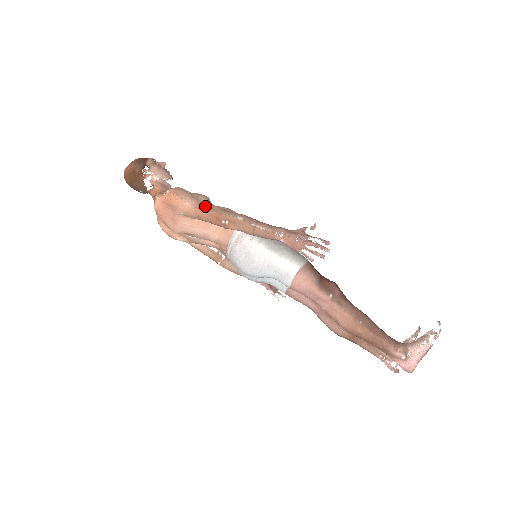
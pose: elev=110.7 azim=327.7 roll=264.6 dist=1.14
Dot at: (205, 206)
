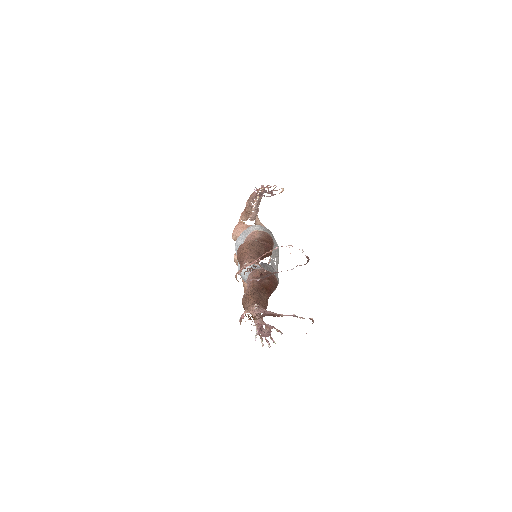
Dot at: occluded
